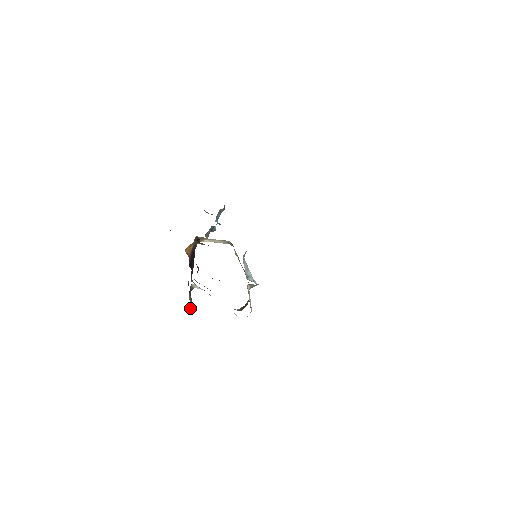
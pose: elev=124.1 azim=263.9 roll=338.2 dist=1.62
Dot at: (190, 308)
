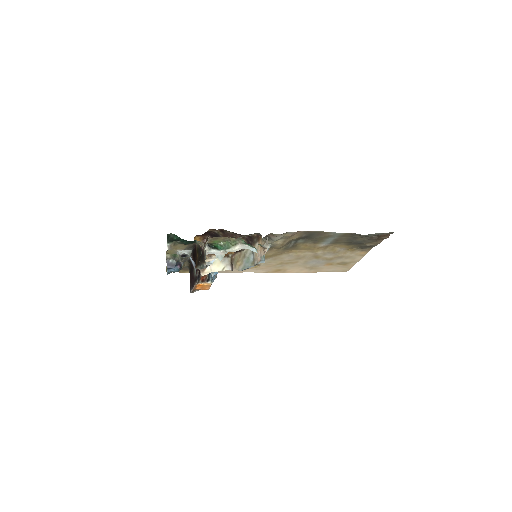
Dot at: (205, 248)
